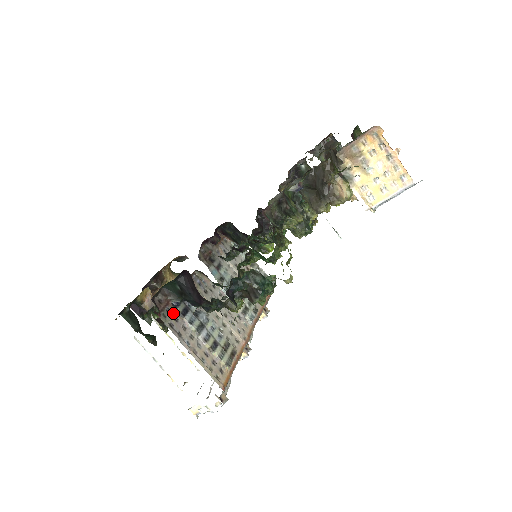
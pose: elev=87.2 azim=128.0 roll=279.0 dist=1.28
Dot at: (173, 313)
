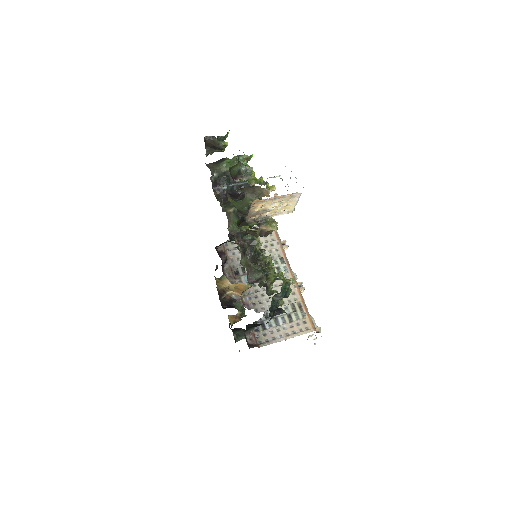
Dot at: (260, 334)
